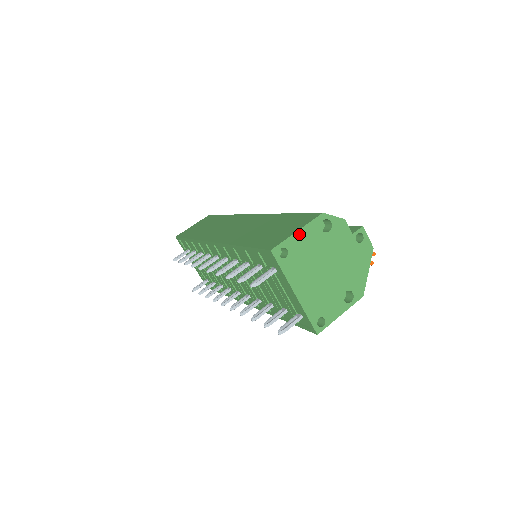
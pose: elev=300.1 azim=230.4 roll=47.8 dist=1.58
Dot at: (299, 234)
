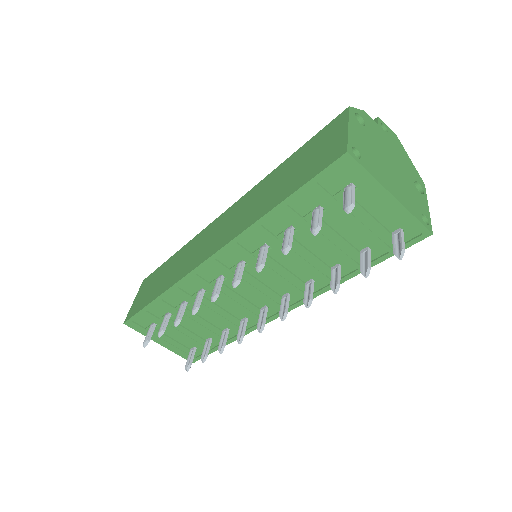
Dot at: (351, 130)
